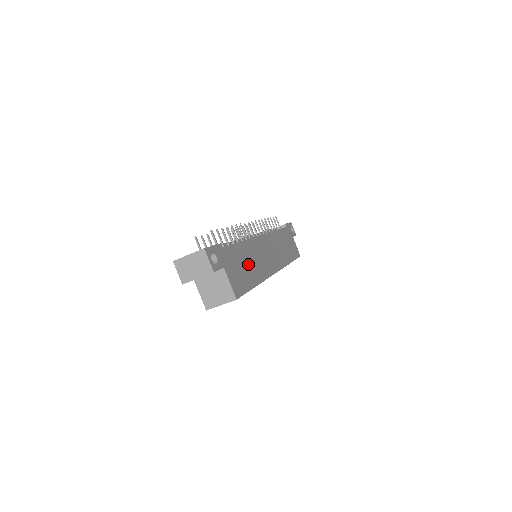
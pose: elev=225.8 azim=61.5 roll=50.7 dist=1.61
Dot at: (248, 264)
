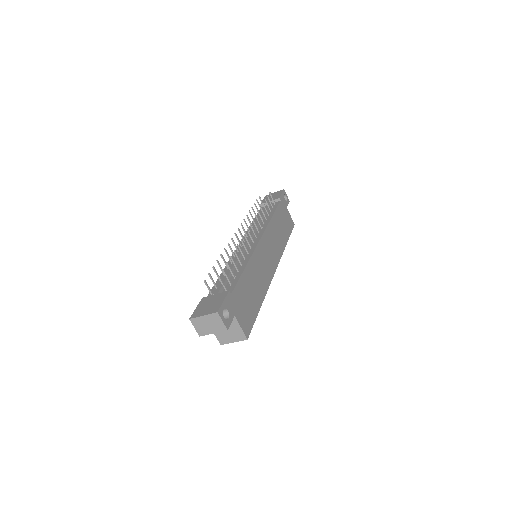
Dot at: (253, 288)
